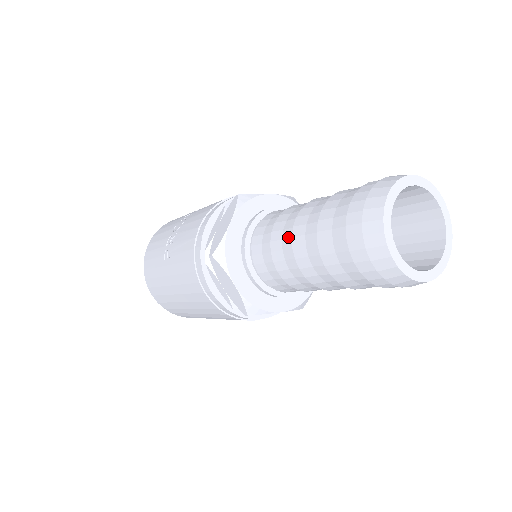
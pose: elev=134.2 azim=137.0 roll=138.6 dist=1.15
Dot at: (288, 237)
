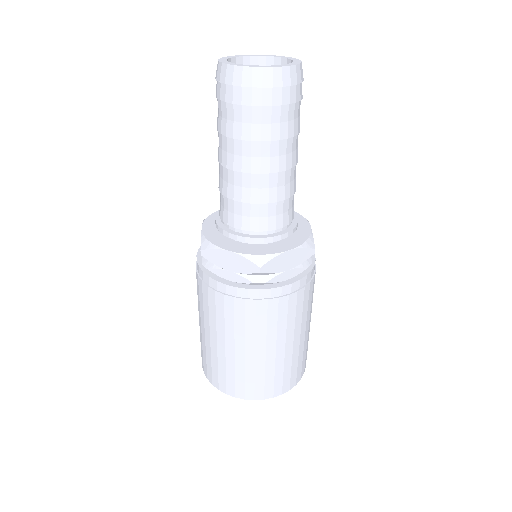
Dot at: occluded
